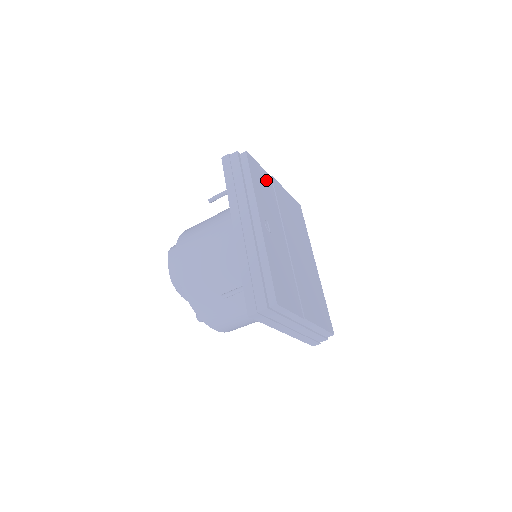
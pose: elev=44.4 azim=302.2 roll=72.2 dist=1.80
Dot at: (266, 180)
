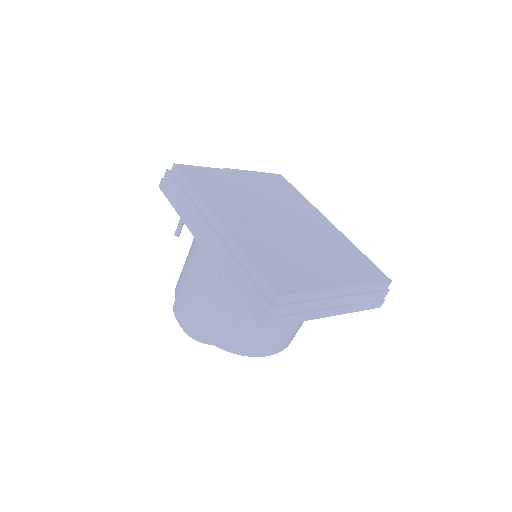
Dot at: (216, 176)
